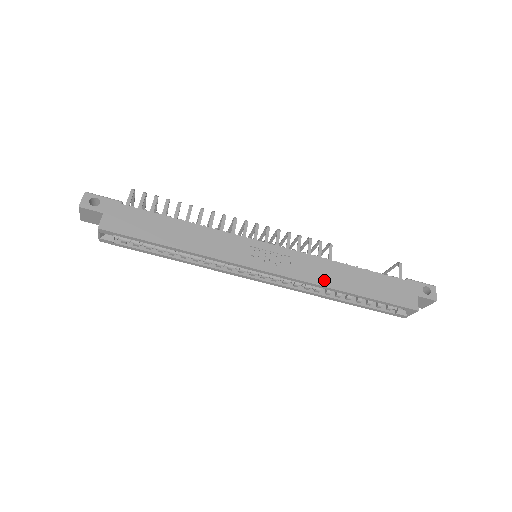
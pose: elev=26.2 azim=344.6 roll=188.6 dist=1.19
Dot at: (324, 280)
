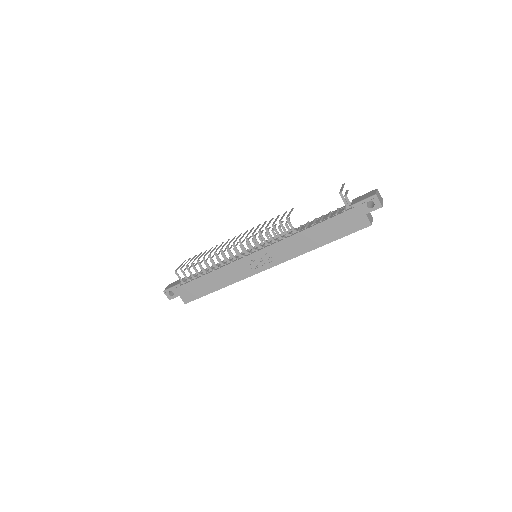
Dot at: (299, 251)
